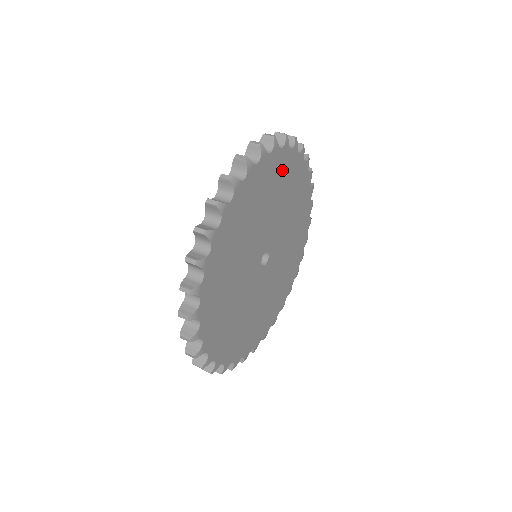
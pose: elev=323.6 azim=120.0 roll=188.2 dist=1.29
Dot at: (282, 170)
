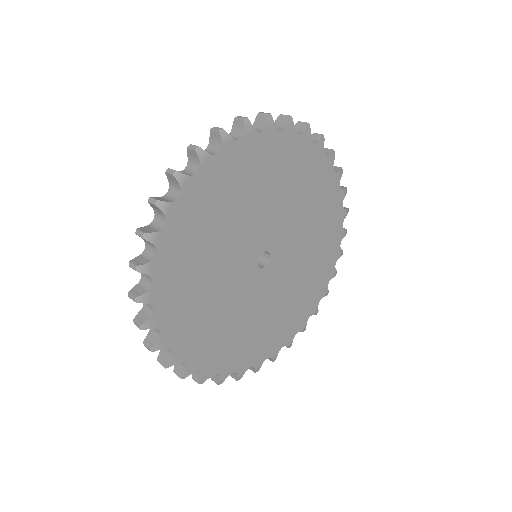
Dot at: (236, 169)
